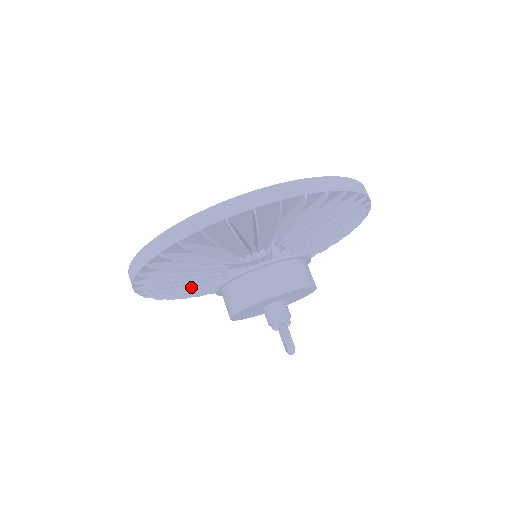
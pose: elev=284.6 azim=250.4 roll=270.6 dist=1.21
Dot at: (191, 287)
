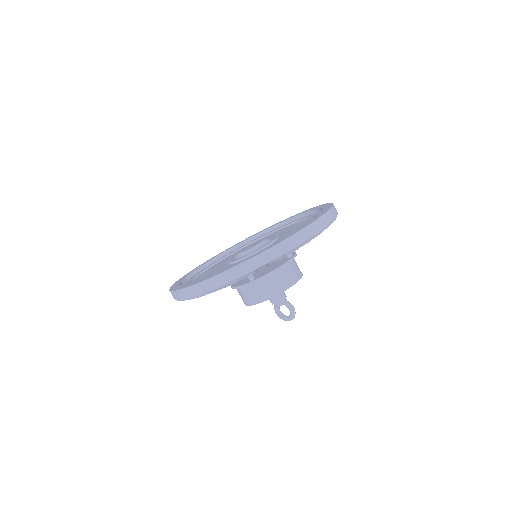
Dot at: occluded
